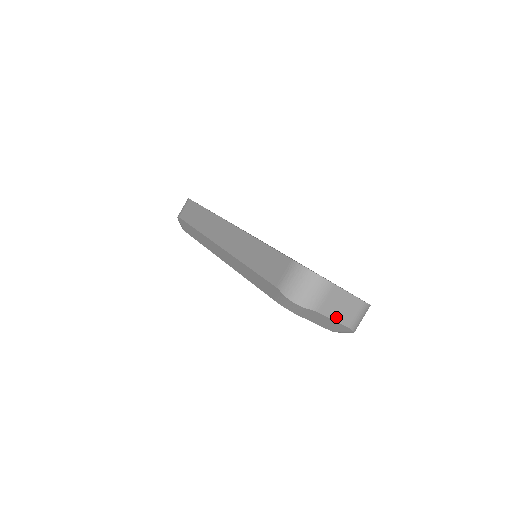
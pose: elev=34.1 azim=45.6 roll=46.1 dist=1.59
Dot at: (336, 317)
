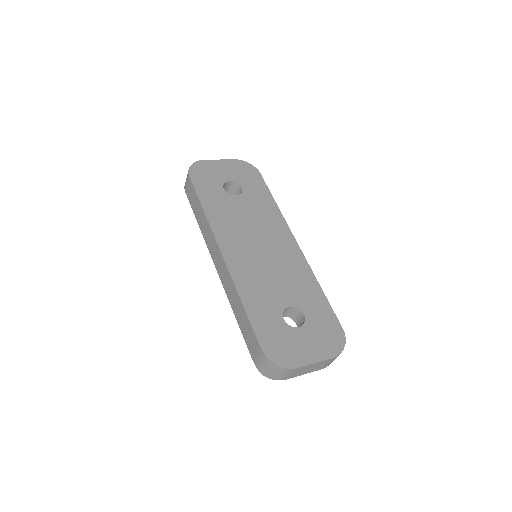
Dot at: (307, 372)
